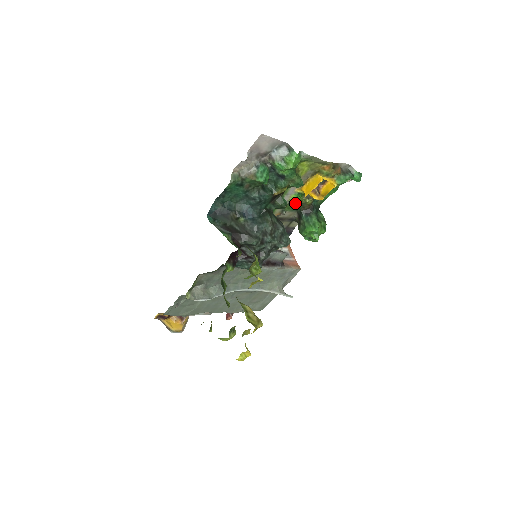
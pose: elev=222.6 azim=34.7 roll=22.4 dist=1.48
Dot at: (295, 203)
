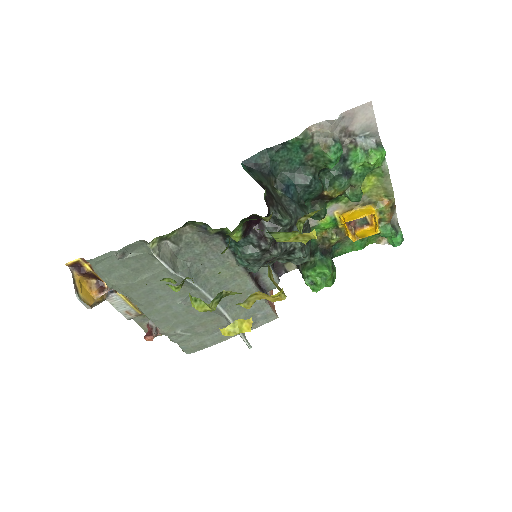
Dot at: (319, 232)
